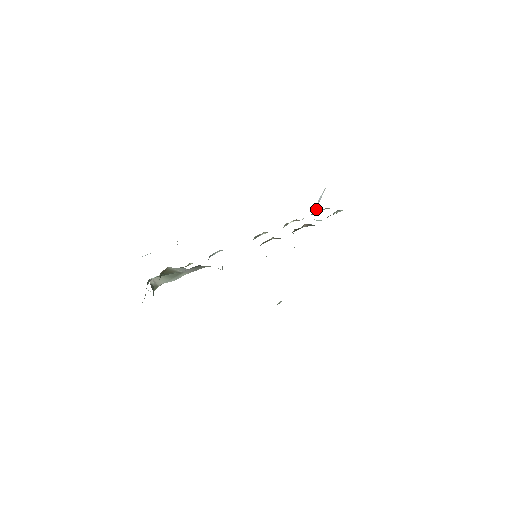
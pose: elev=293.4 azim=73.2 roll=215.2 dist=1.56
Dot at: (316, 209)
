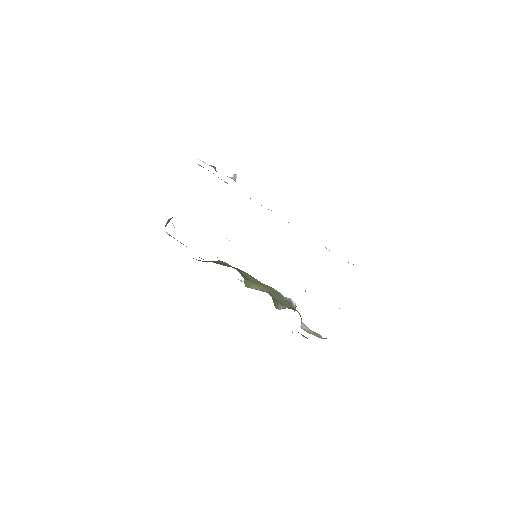
Dot at: occluded
